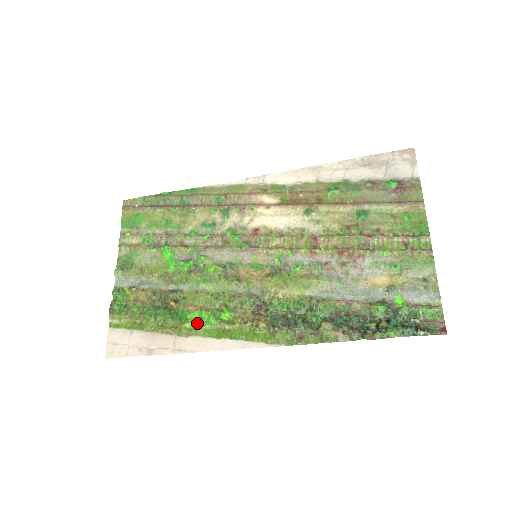
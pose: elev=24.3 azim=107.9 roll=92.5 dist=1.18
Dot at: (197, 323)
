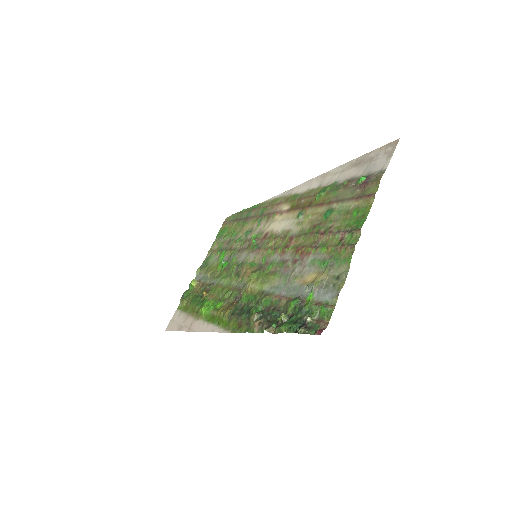
Dot at: (204, 308)
